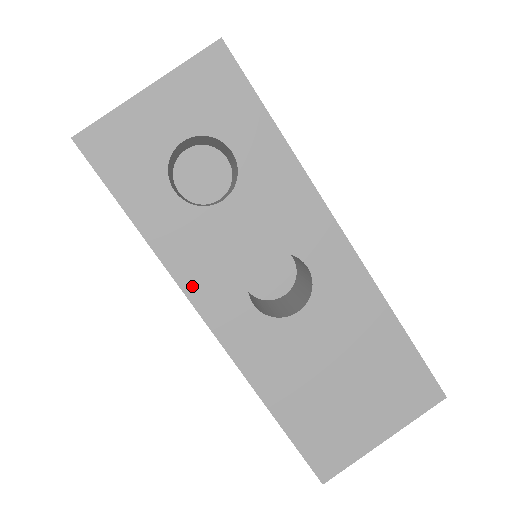
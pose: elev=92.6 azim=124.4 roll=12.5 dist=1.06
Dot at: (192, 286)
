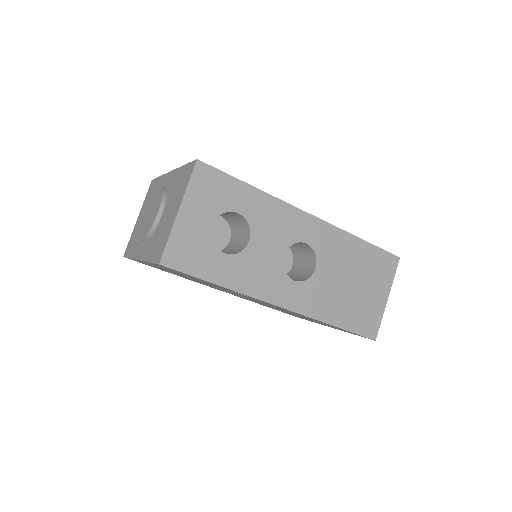
Dot at: (262, 294)
